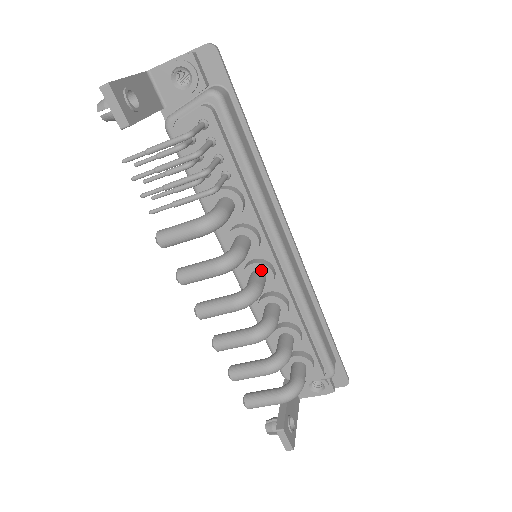
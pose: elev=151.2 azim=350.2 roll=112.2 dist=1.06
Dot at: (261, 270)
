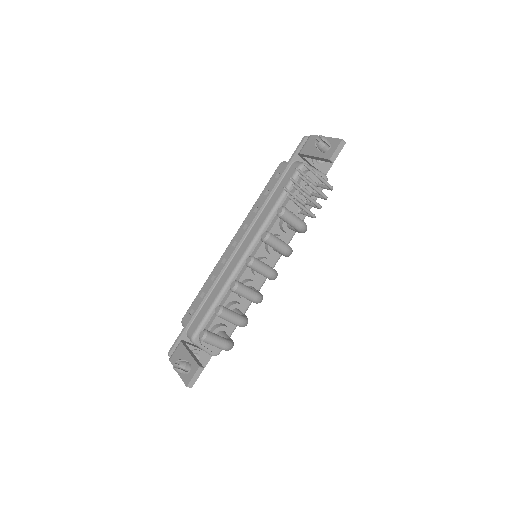
Dot at: occluded
